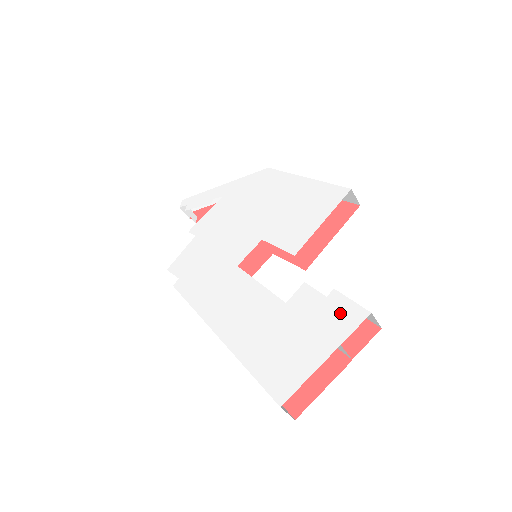
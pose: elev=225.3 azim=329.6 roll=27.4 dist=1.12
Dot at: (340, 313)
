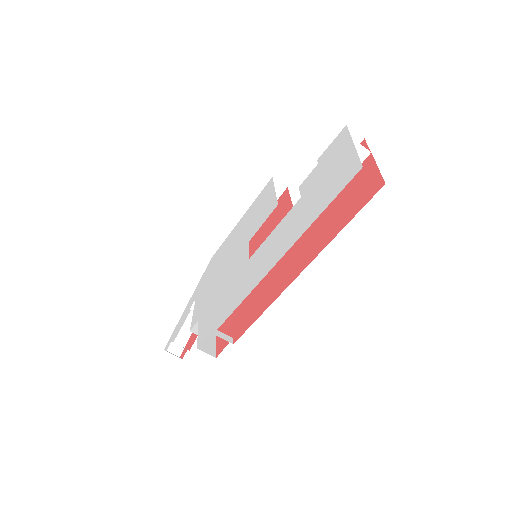
Dot at: (333, 148)
